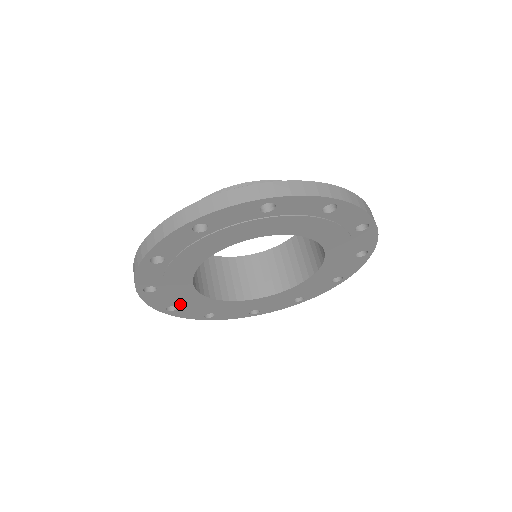
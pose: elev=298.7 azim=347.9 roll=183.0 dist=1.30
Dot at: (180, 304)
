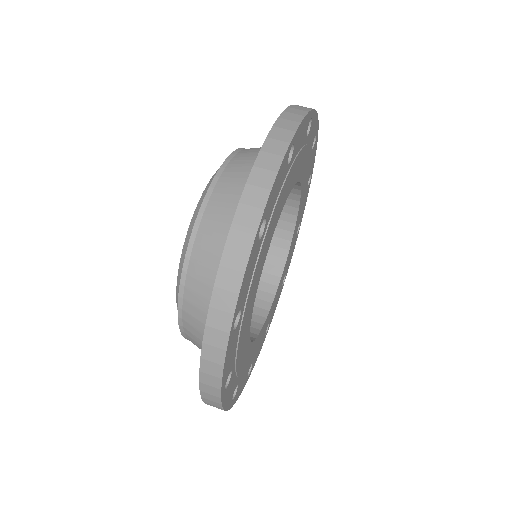
Dot at: (240, 377)
